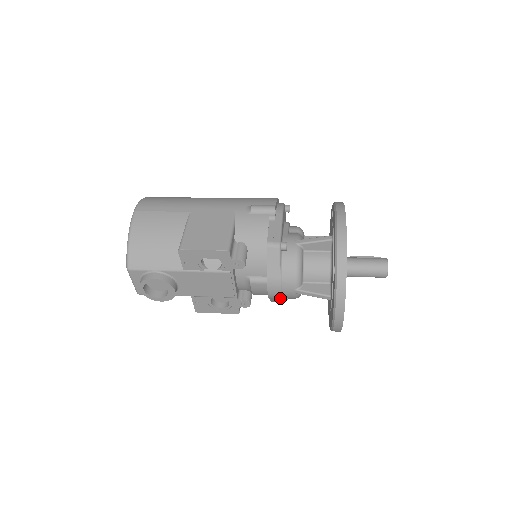
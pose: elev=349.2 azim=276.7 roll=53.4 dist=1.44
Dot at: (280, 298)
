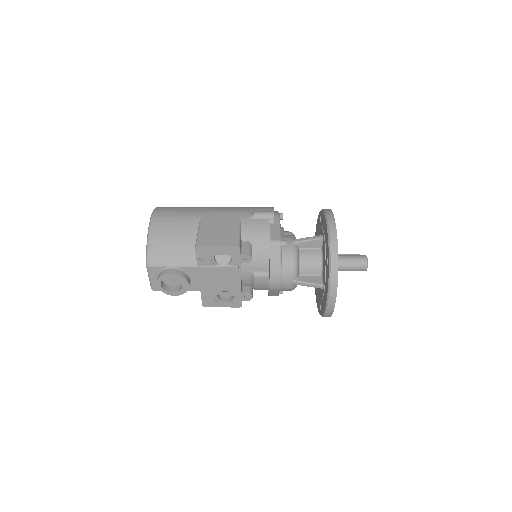
Dot at: (279, 290)
